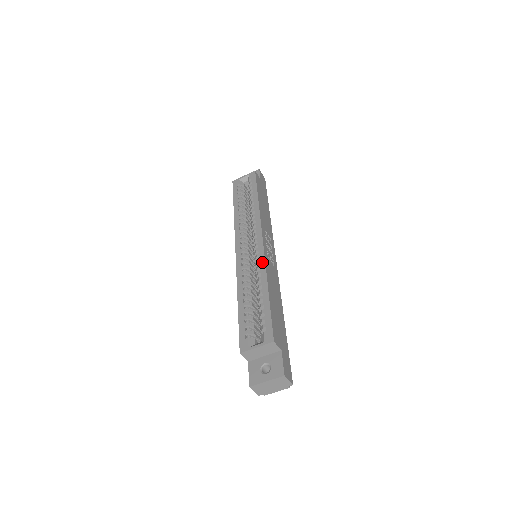
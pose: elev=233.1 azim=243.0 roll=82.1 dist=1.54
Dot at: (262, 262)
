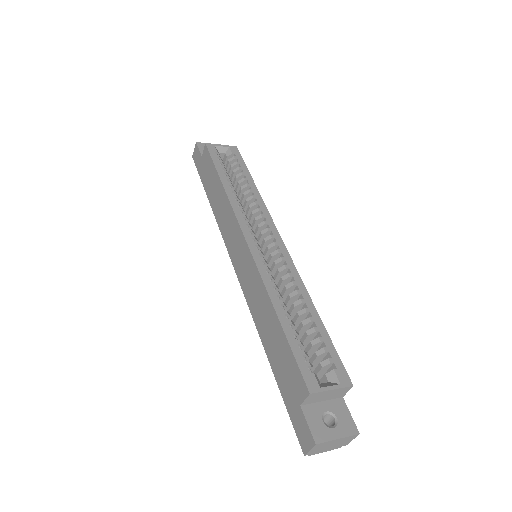
Dot at: (294, 271)
